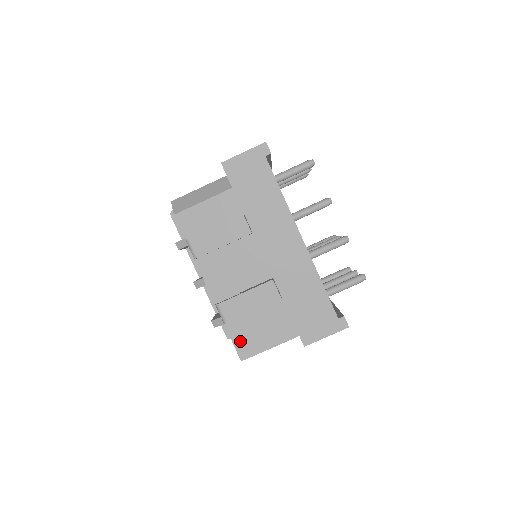
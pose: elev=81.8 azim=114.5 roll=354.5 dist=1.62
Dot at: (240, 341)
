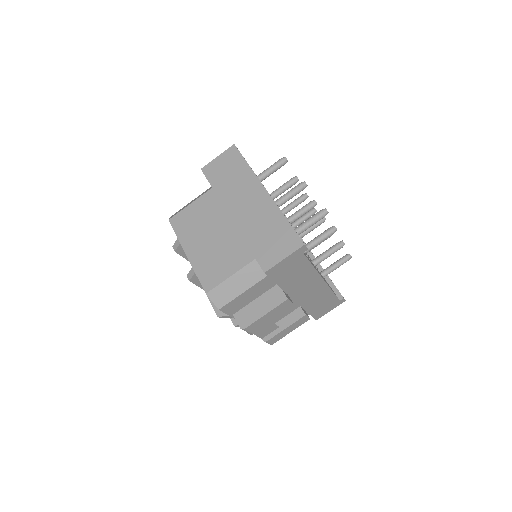
Dot at: occluded
